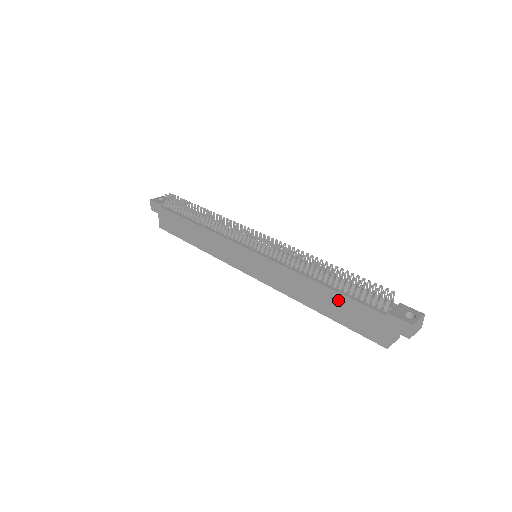
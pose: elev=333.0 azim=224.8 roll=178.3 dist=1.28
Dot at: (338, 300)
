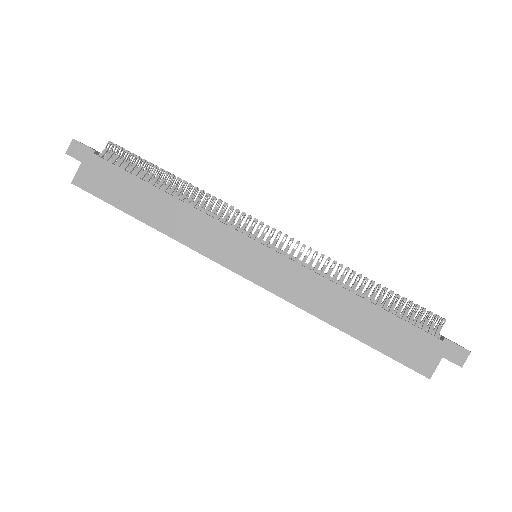
Dot at: (383, 320)
